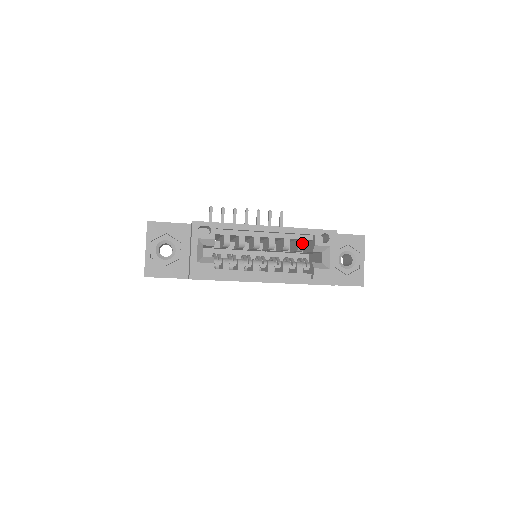
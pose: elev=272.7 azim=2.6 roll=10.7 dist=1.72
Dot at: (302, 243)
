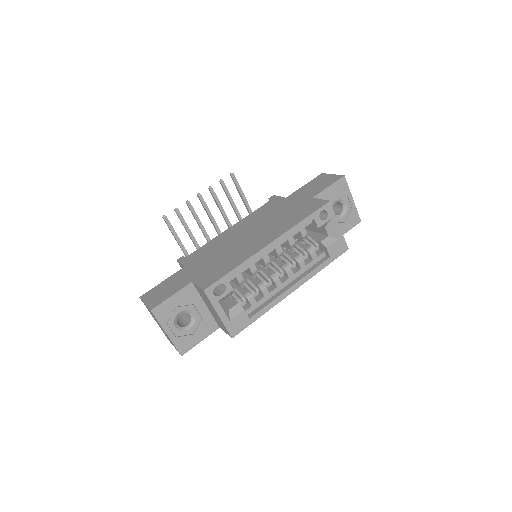
Dot at: (304, 232)
